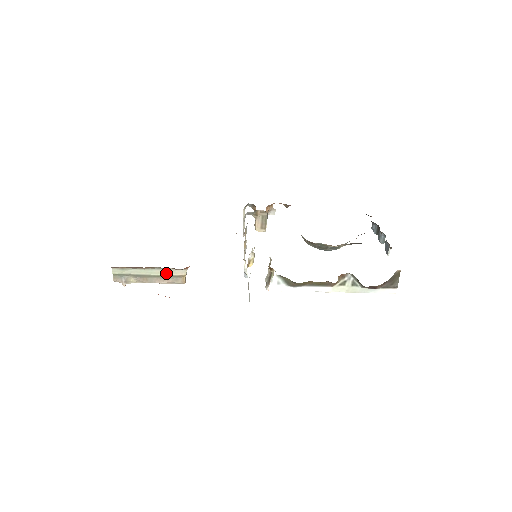
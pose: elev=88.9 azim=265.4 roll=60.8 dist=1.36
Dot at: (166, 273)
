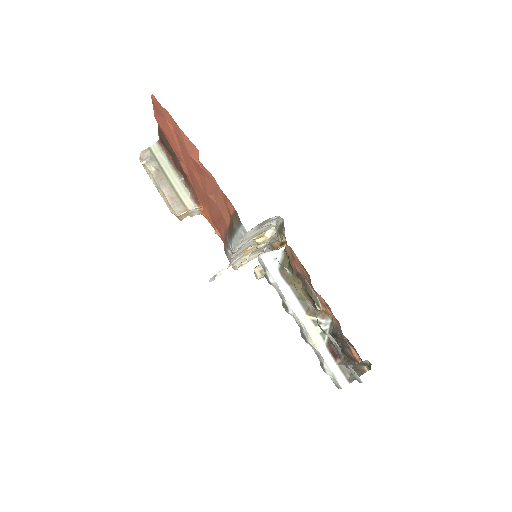
Dot at: (181, 191)
